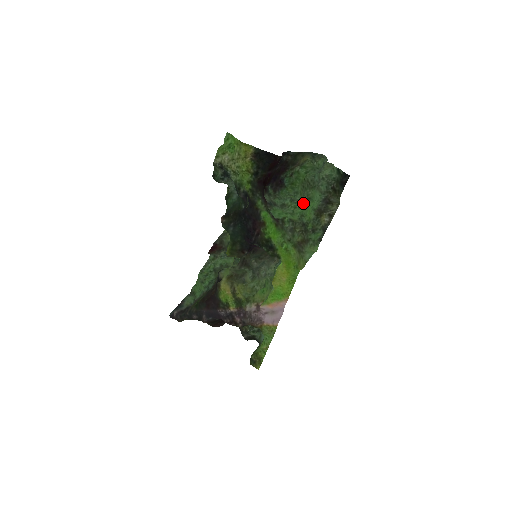
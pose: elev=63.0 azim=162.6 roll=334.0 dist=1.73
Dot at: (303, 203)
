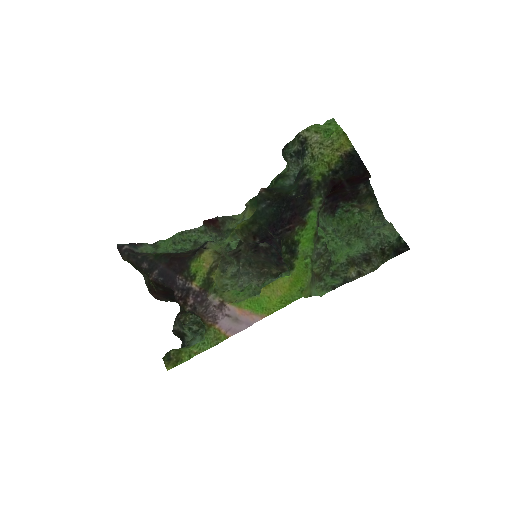
Dot at: (342, 242)
